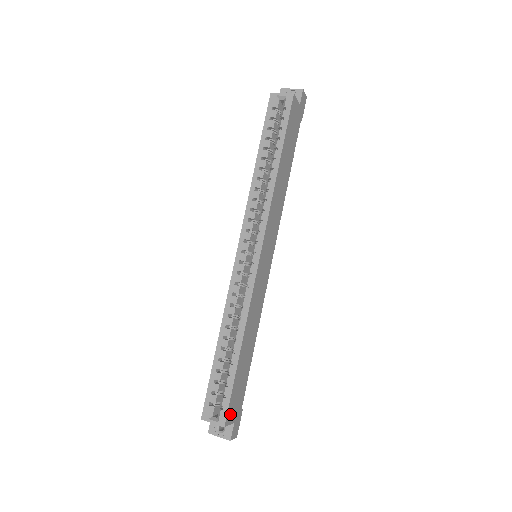
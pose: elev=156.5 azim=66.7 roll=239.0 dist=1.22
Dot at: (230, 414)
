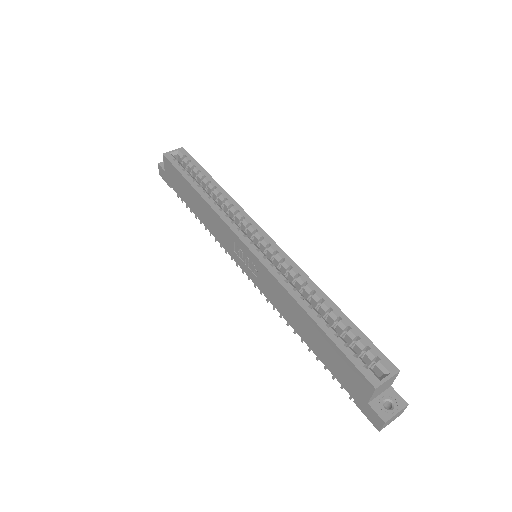
Dot at: occluded
